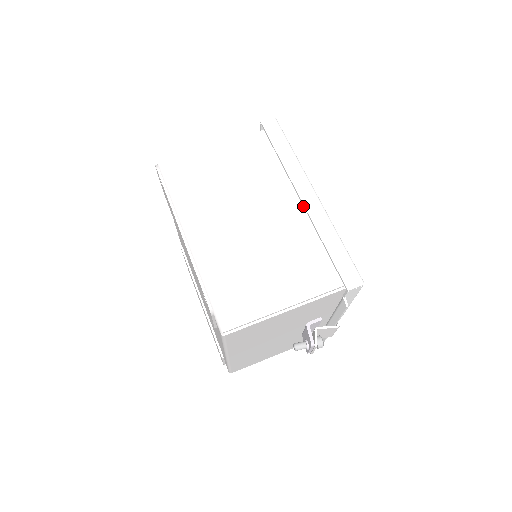
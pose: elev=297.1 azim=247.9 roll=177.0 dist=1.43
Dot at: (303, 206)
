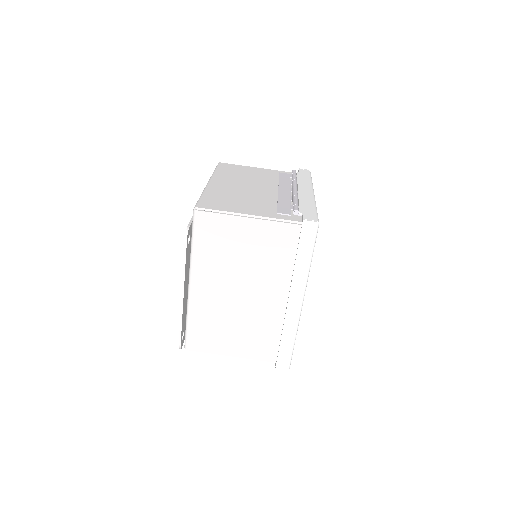
Dot at: (287, 306)
